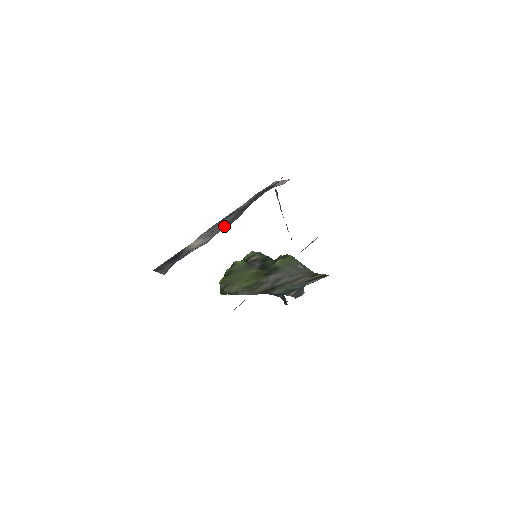
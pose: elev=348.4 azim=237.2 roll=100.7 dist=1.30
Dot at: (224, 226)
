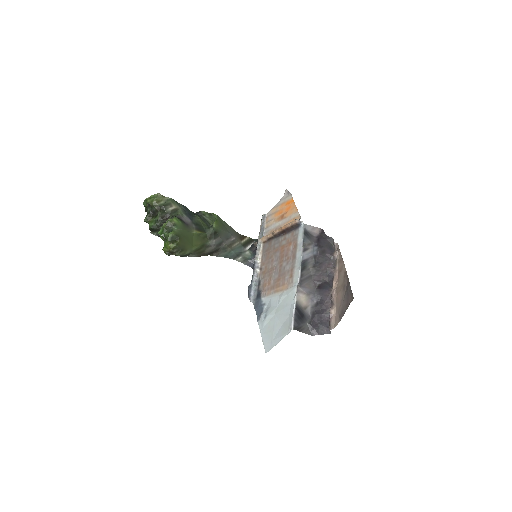
Dot at: (313, 283)
